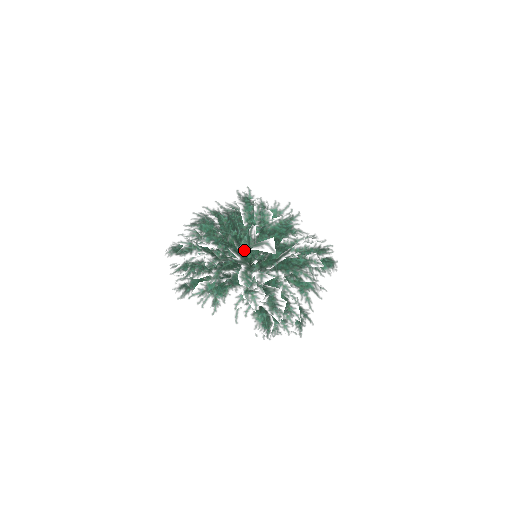
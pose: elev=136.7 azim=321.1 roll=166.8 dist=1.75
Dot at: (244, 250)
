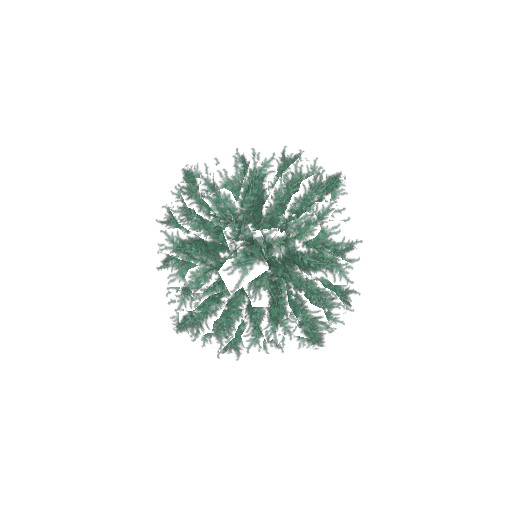
Dot at: (212, 257)
